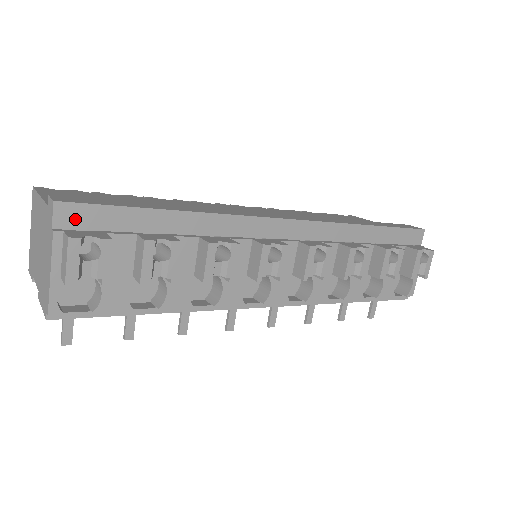
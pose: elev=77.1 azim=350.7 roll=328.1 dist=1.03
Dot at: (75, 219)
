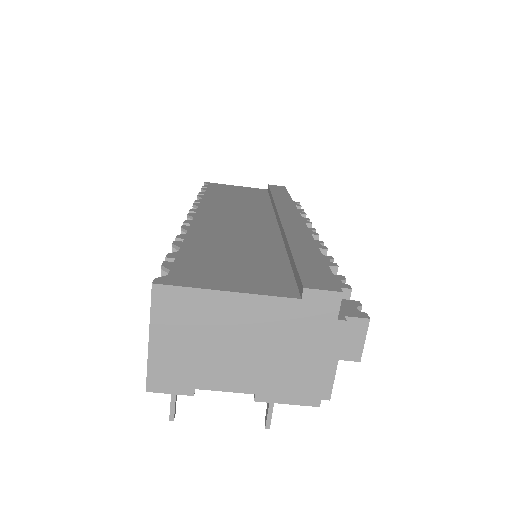
Dot at: occluded
